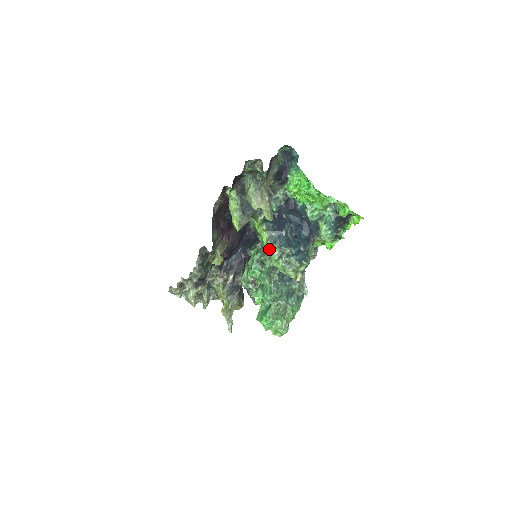
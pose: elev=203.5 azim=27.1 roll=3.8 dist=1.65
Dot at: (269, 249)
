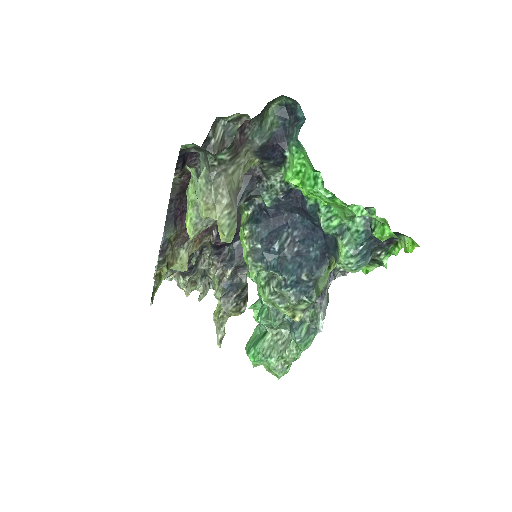
Dot at: (249, 269)
